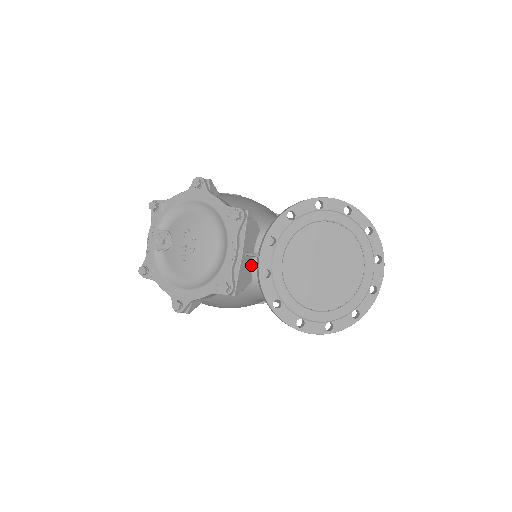
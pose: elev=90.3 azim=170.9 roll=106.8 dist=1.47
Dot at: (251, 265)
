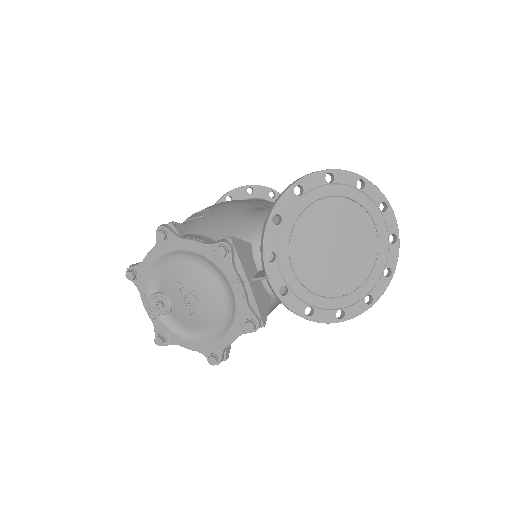
Dot at: (262, 284)
